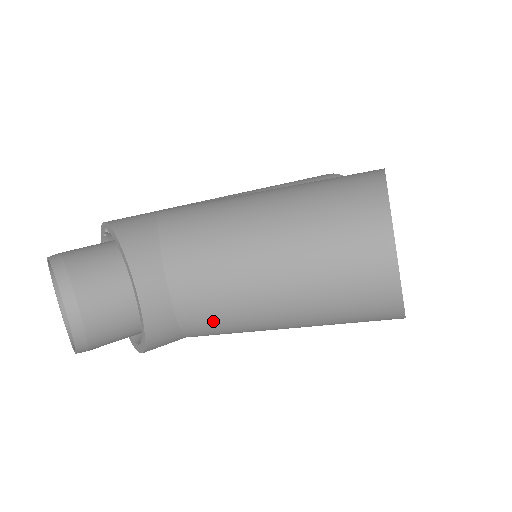
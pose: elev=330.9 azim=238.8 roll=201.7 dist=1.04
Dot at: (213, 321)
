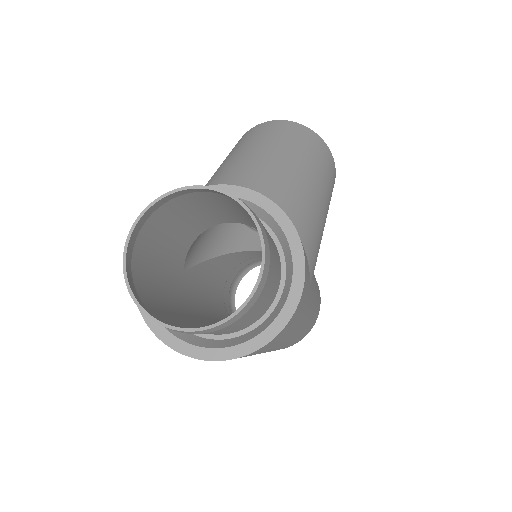
Dot at: (289, 196)
